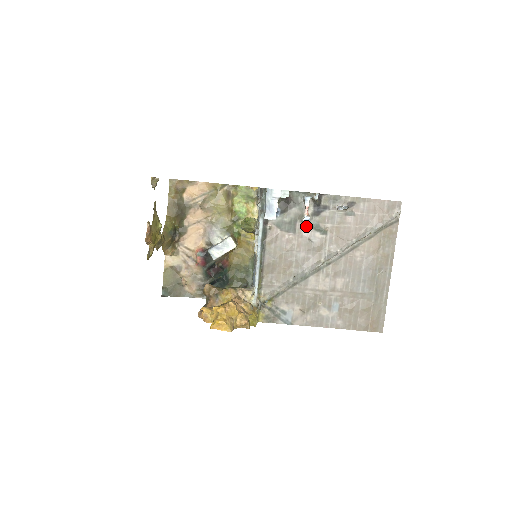
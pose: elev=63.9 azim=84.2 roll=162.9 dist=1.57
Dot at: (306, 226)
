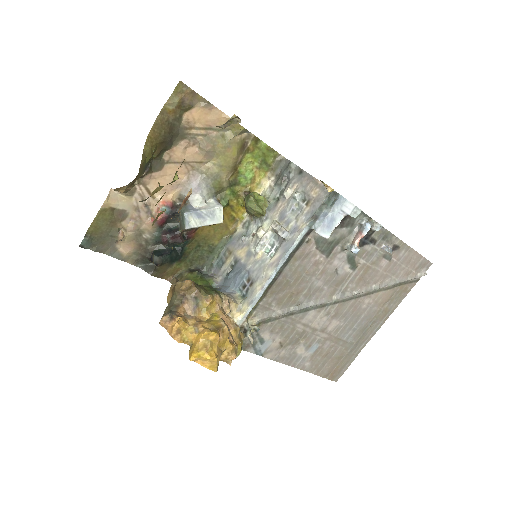
Dot at: (343, 253)
